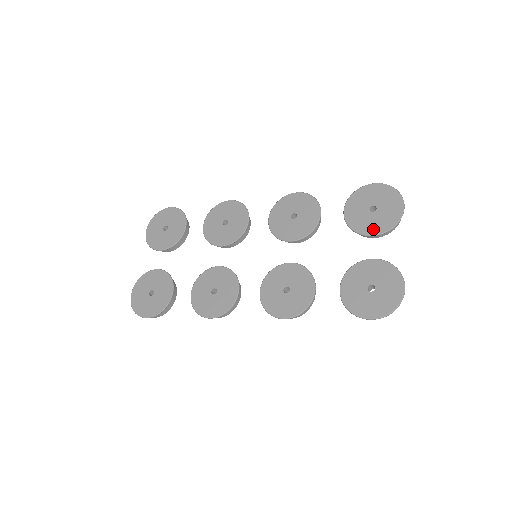
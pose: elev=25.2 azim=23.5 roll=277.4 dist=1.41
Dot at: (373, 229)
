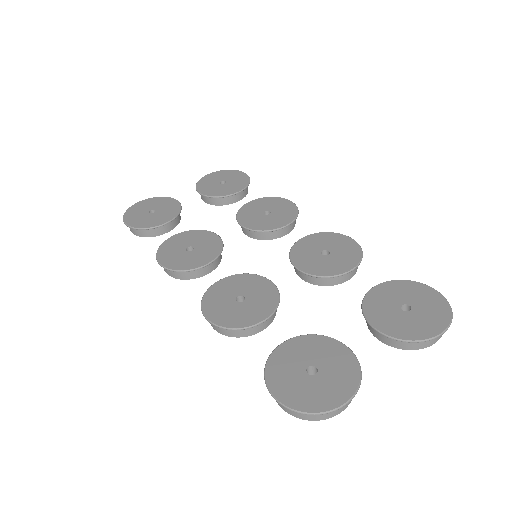
Dot at: (383, 324)
